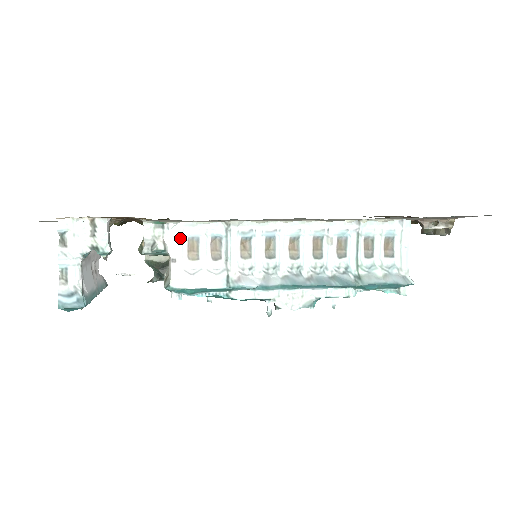
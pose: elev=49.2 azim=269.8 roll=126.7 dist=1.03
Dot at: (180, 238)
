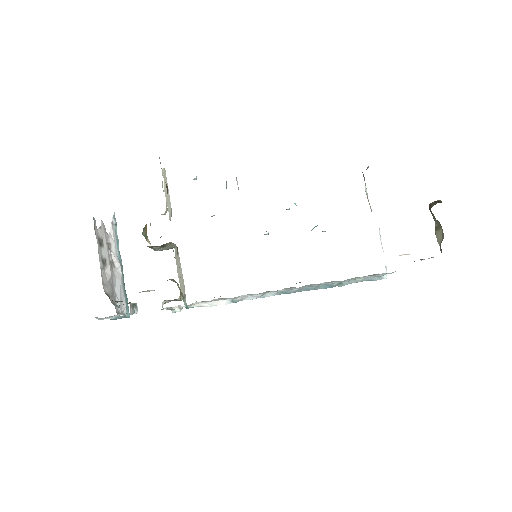
Dot at: occluded
